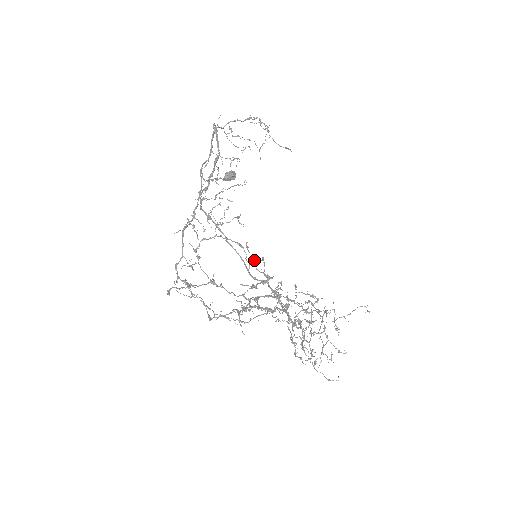
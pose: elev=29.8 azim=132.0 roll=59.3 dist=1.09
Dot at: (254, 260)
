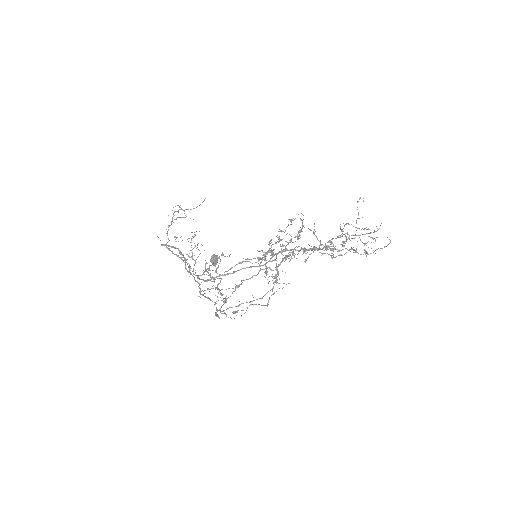
Dot at: occluded
